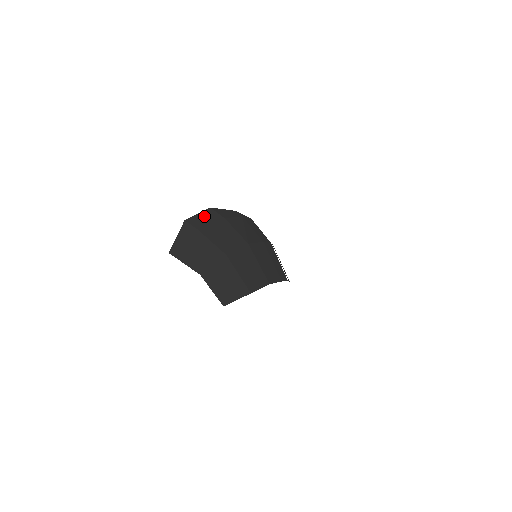
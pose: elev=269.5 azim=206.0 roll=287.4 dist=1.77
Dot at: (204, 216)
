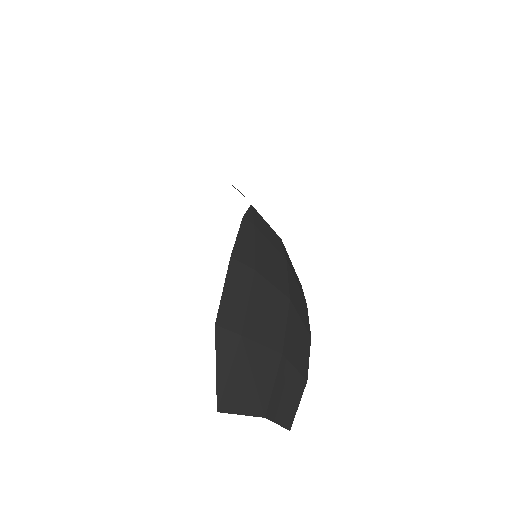
Dot at: (233, 290)
